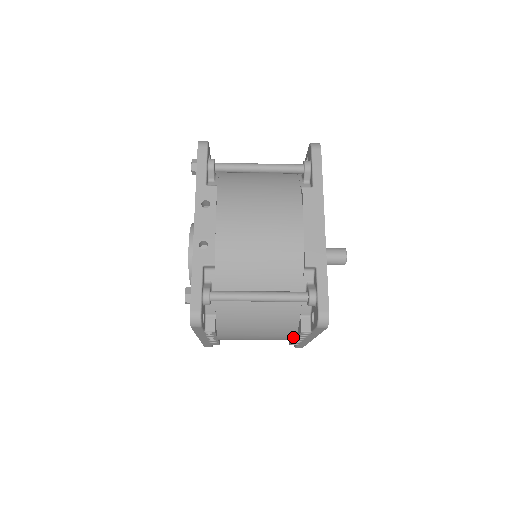
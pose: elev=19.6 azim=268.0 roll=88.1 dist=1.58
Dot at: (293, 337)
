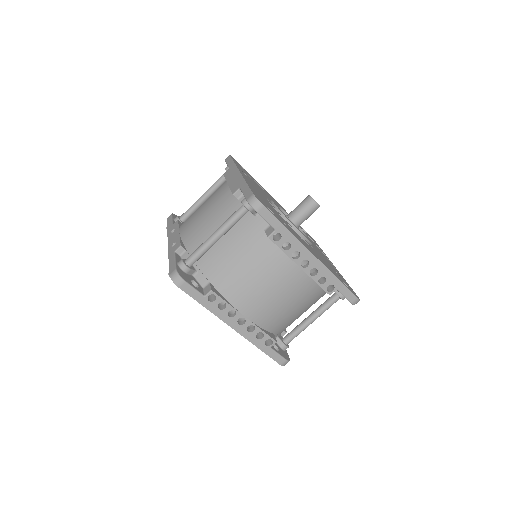
Dot at: (292, 263)
